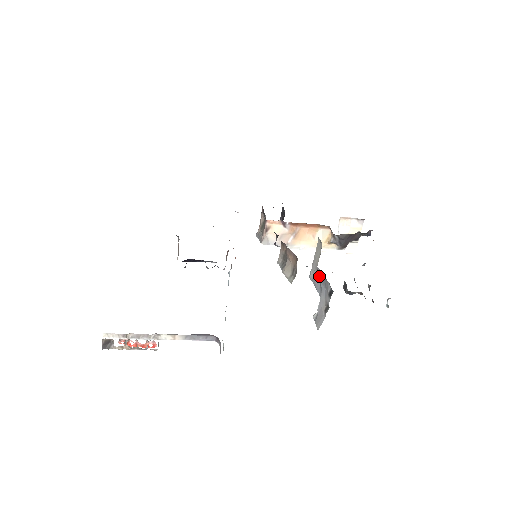
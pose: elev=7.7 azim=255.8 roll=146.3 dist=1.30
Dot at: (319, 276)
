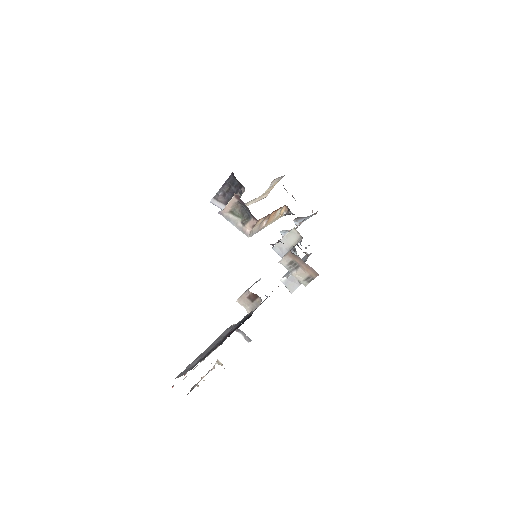
Dot at: occluded
